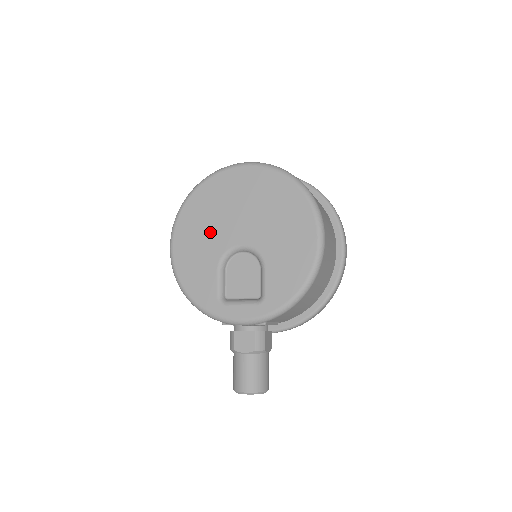
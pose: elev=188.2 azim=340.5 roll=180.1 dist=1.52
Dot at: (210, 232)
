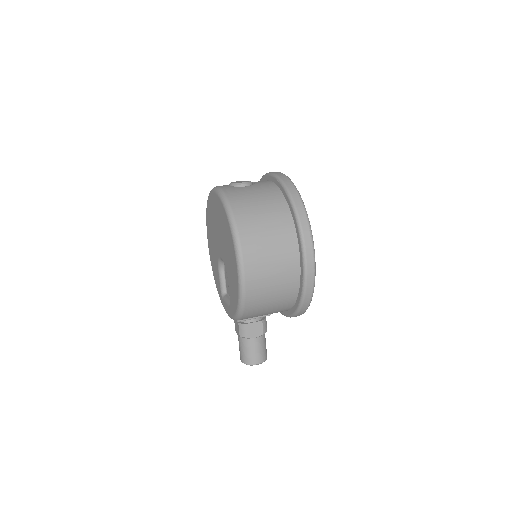
Dot at: (214, 241)
